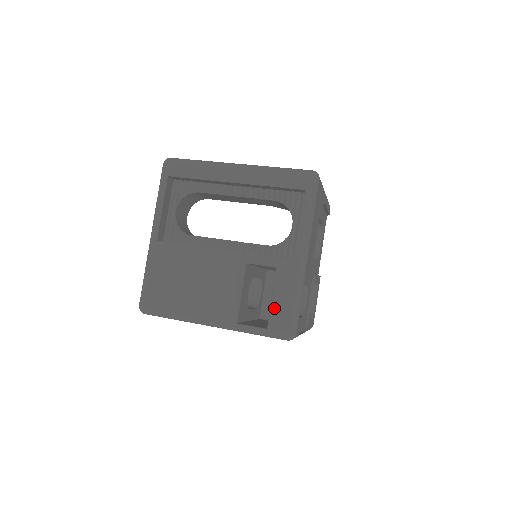
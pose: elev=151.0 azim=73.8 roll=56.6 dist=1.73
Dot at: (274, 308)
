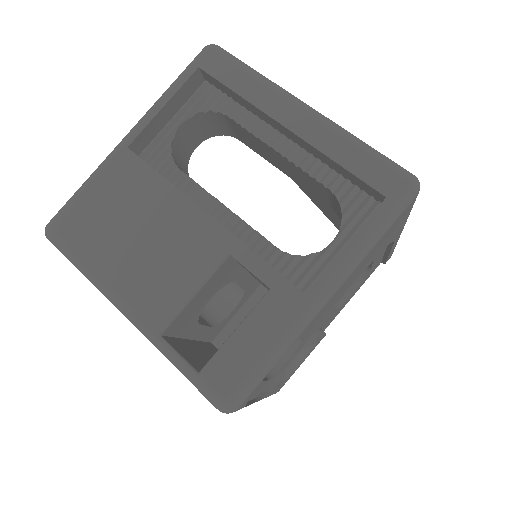
Dot at: (228, 348)
